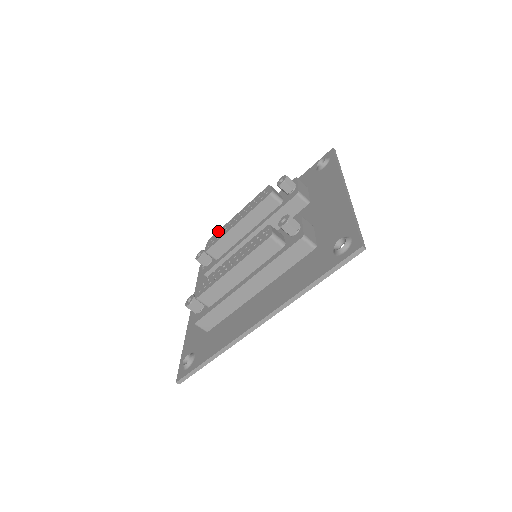
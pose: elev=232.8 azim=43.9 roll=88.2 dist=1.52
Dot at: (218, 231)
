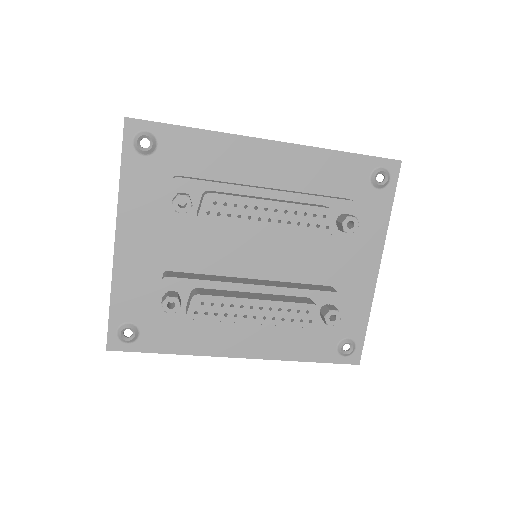
Dot at: (231, 197)
